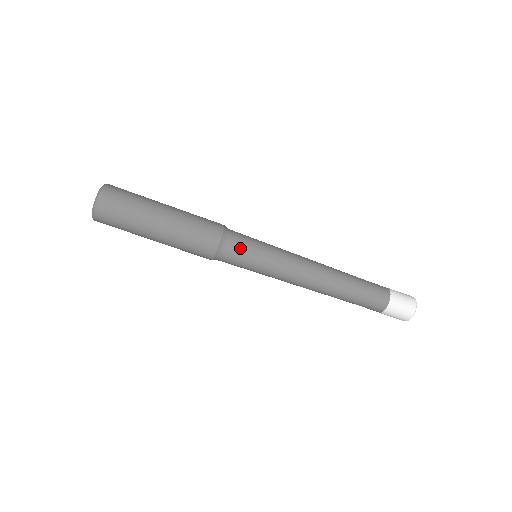
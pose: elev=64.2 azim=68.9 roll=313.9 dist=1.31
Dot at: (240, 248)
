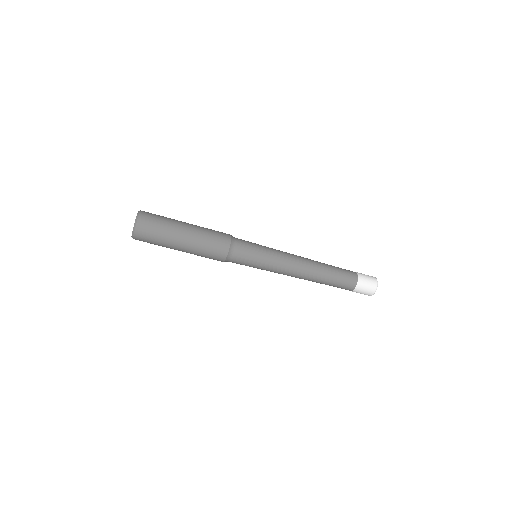
Dot at: (246, 244)
